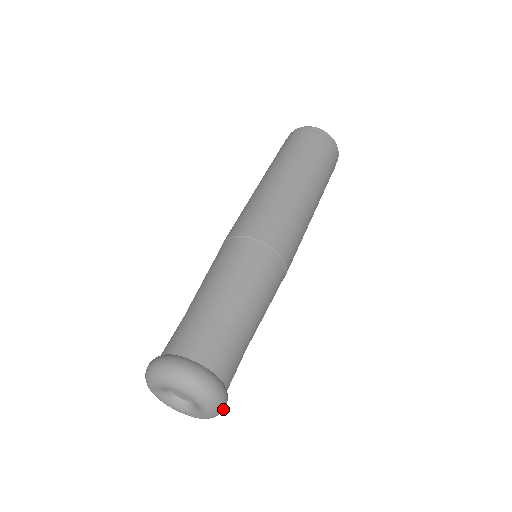
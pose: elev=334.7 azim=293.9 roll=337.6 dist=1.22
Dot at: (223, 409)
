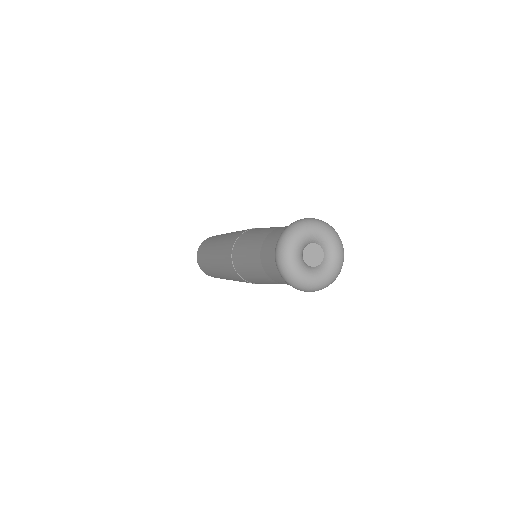
Dot at: (341, 267)
